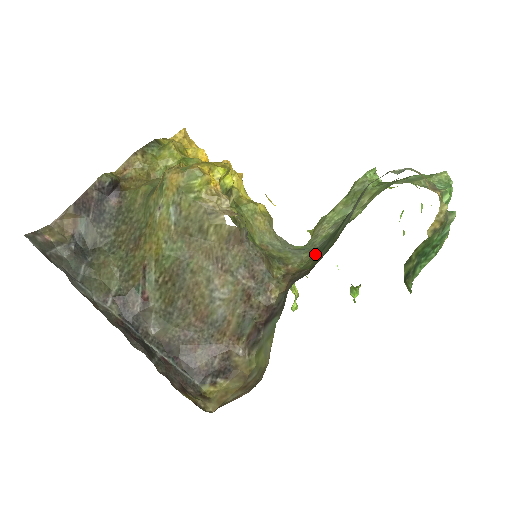
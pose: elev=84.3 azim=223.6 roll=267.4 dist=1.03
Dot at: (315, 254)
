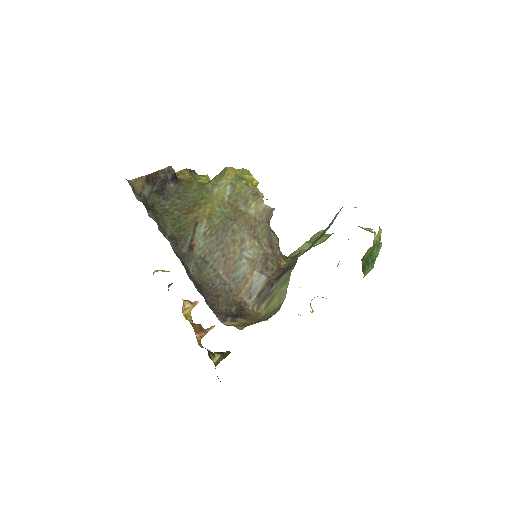
Dot at: occluded
